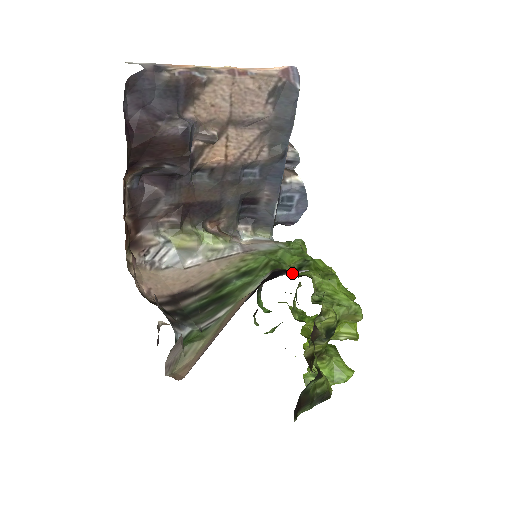
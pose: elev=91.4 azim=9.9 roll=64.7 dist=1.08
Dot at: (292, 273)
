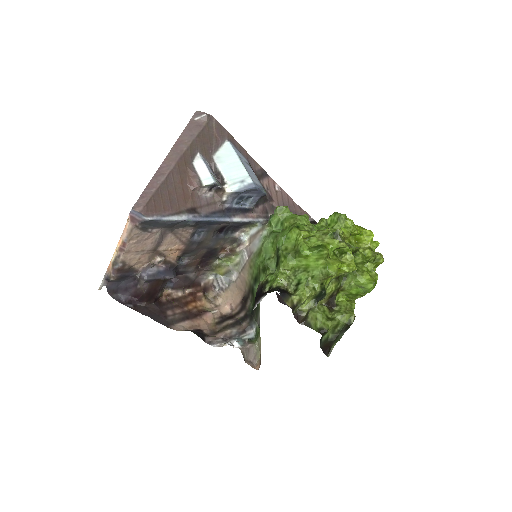
Dot at: (265, 289)
